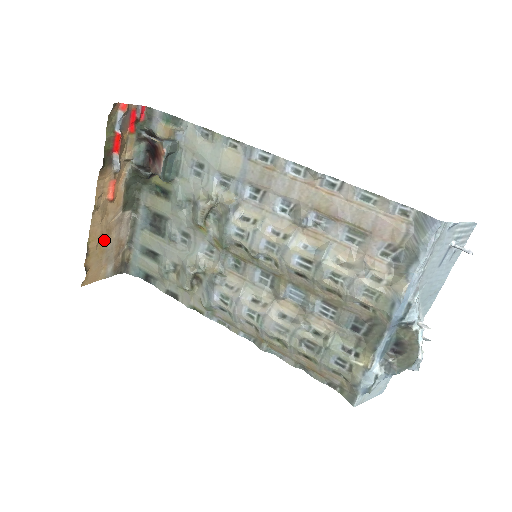
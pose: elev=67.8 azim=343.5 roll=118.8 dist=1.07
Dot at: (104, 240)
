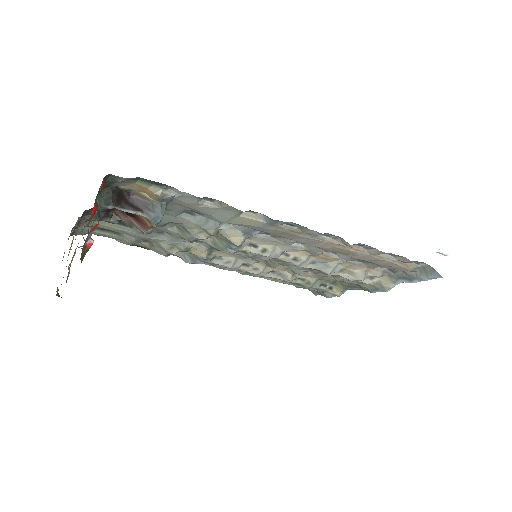
Dot at: occluded
